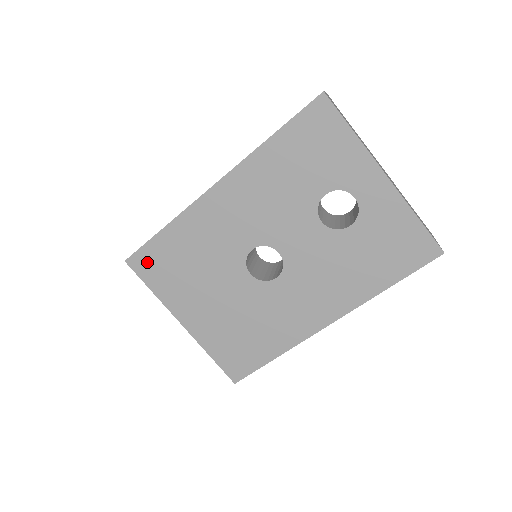
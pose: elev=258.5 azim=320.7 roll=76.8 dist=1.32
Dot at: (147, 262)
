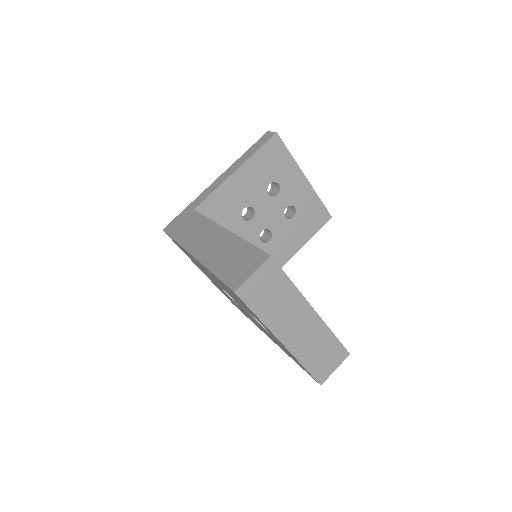
Dot at: occluded
